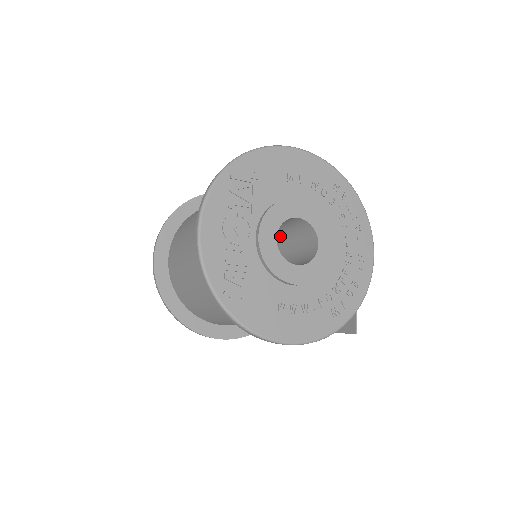
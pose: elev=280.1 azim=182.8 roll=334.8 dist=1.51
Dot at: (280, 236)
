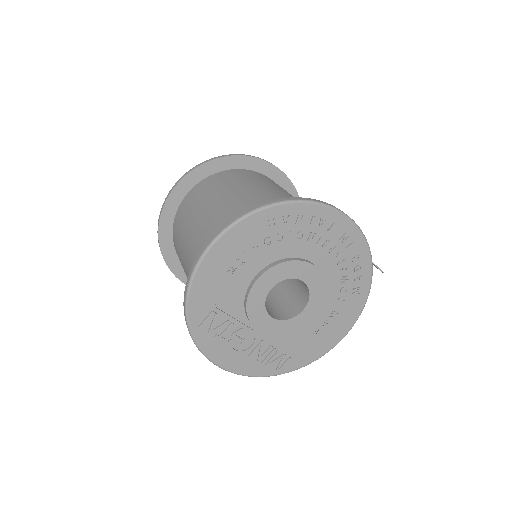
Dot at: occluded
